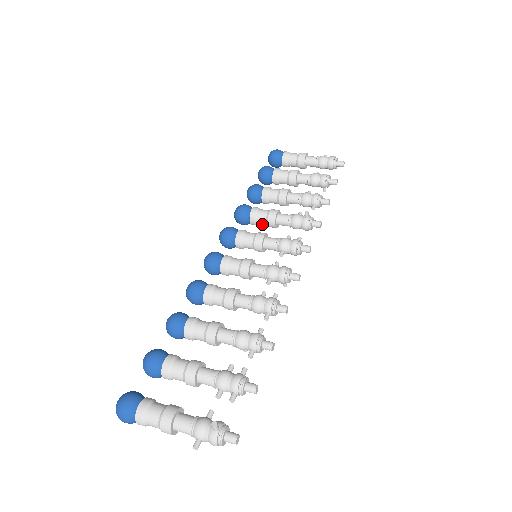
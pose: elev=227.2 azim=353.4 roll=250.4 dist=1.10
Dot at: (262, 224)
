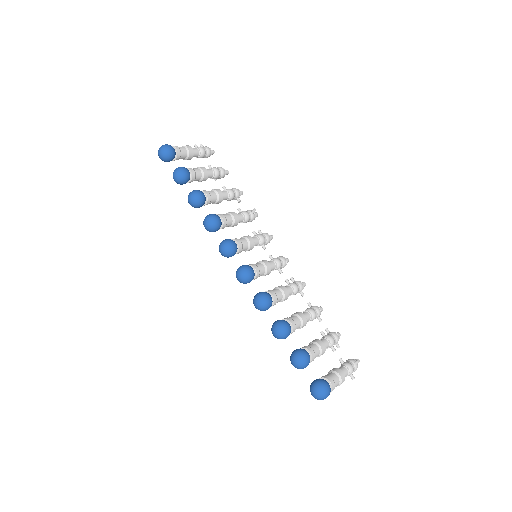
Dot at: occluded
